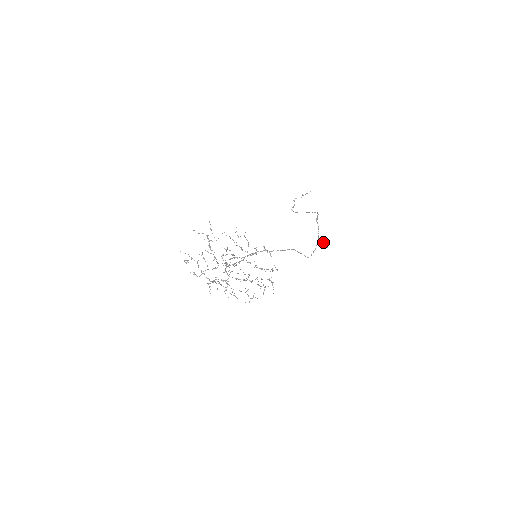
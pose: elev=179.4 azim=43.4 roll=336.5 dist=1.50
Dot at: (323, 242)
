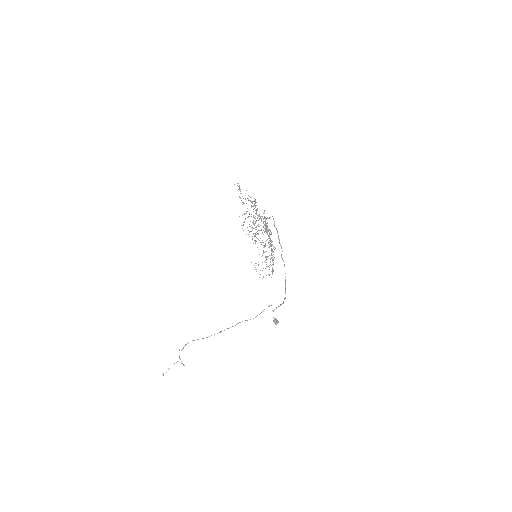
Dot at: occluded
